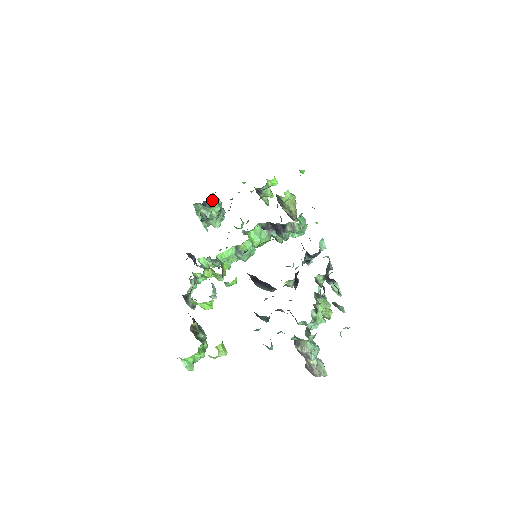
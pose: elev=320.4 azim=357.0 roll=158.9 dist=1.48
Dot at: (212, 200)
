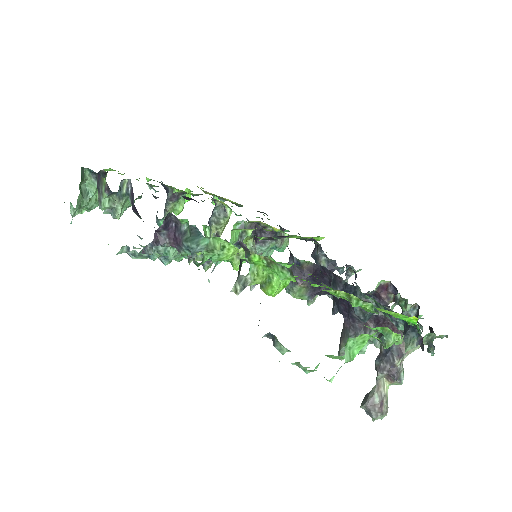
Dot at: occluded
